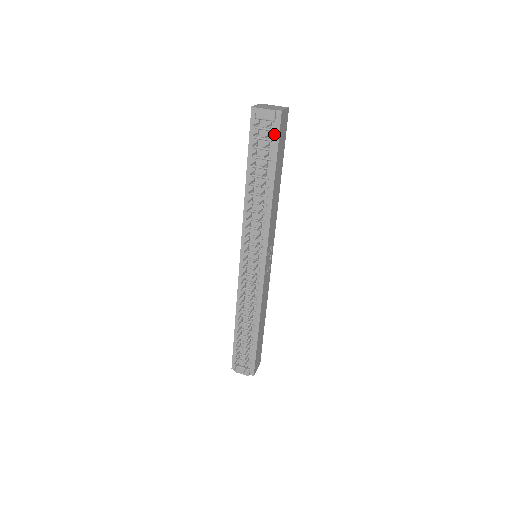
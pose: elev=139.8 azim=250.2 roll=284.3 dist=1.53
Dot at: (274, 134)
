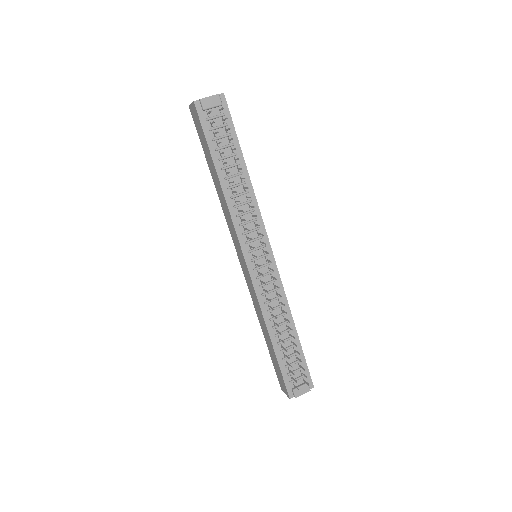
Dot at: occluded
